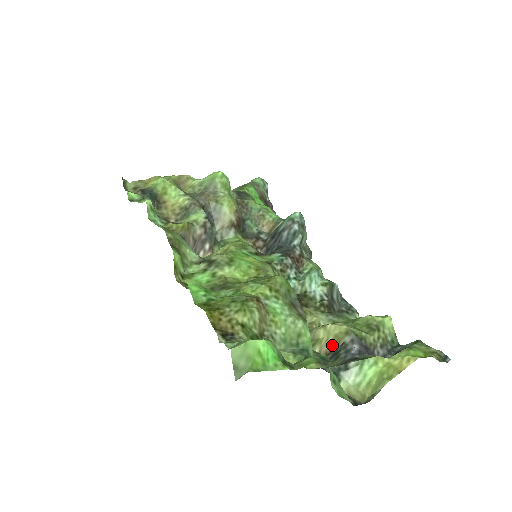
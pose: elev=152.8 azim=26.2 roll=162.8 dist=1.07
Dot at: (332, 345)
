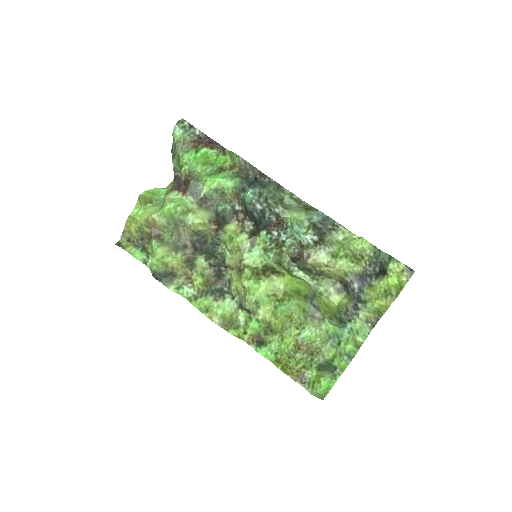
Dot at: (341, 279)
